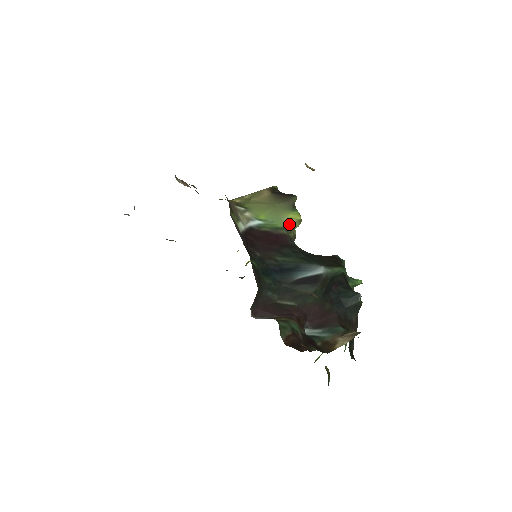
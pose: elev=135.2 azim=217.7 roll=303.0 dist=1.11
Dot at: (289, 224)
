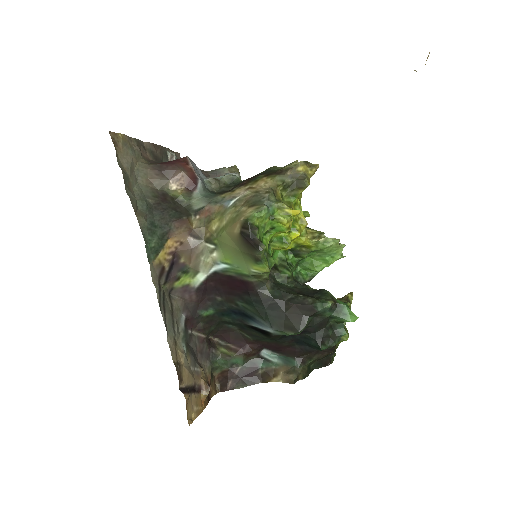
Dot at: (254, 273)
